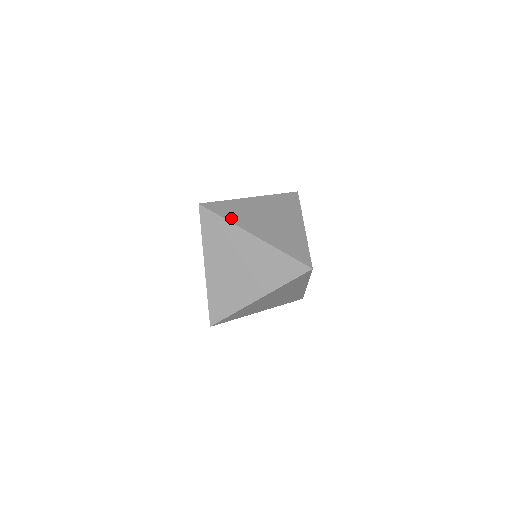
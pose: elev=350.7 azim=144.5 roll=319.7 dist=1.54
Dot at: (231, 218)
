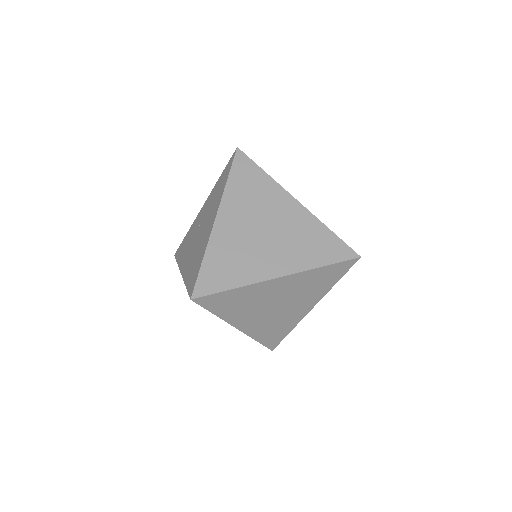
Dot at: (270, 177)
